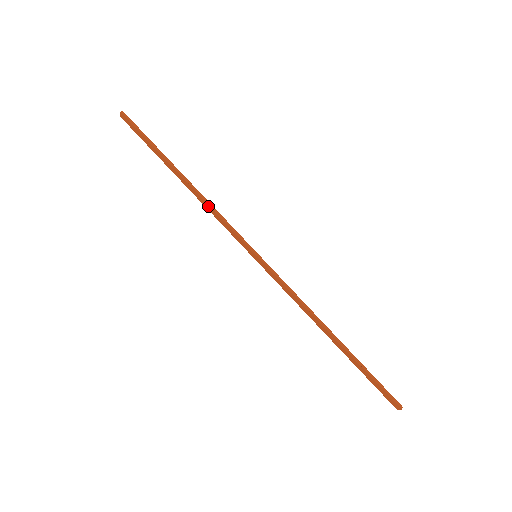
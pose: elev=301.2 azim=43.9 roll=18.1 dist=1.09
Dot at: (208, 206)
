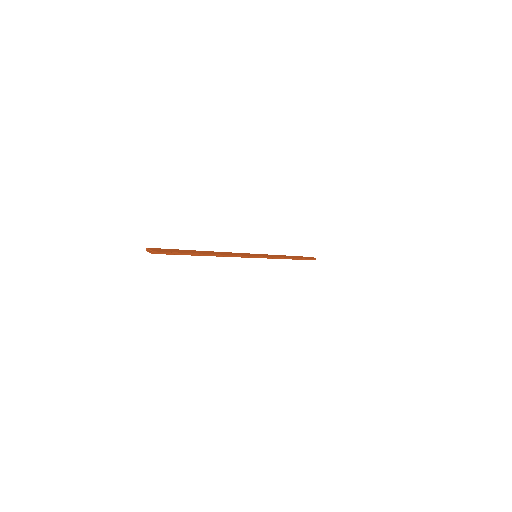
Dot at: (228, 256)
